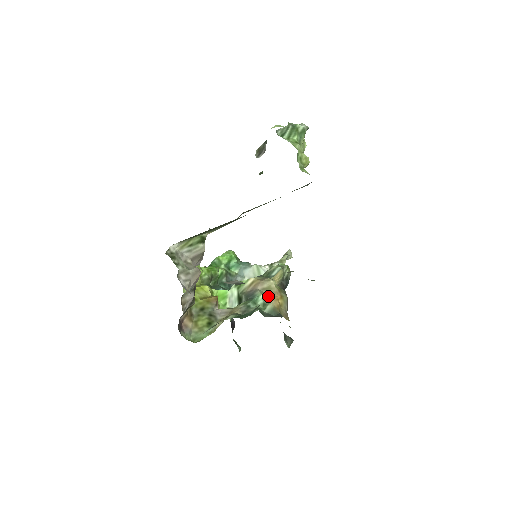
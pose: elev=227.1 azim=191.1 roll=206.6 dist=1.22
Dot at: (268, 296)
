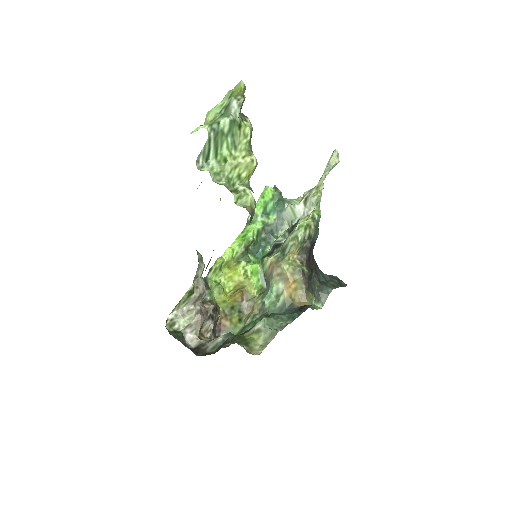
Dot at: (281, 284)
